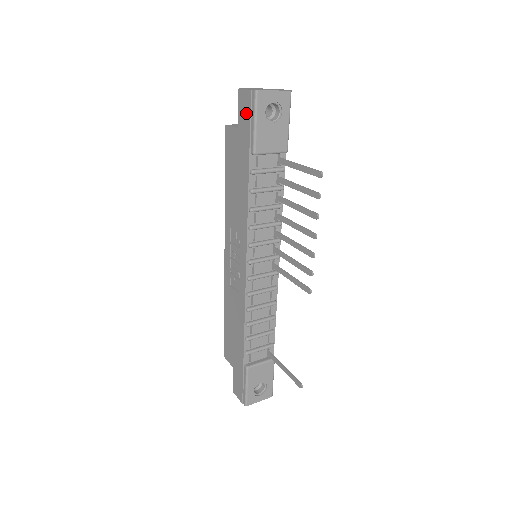
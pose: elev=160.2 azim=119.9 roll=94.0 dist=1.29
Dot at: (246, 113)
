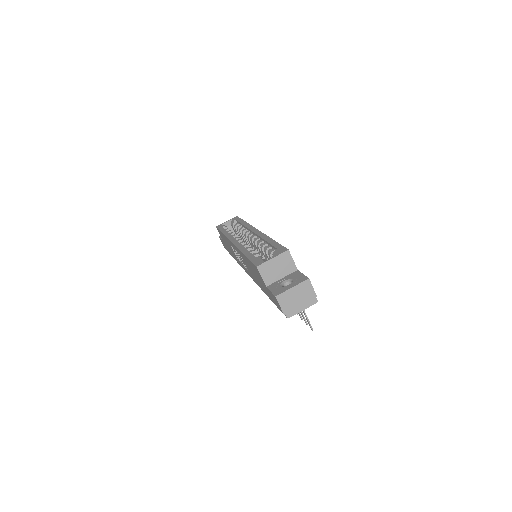
Dot at: (276, 303)
